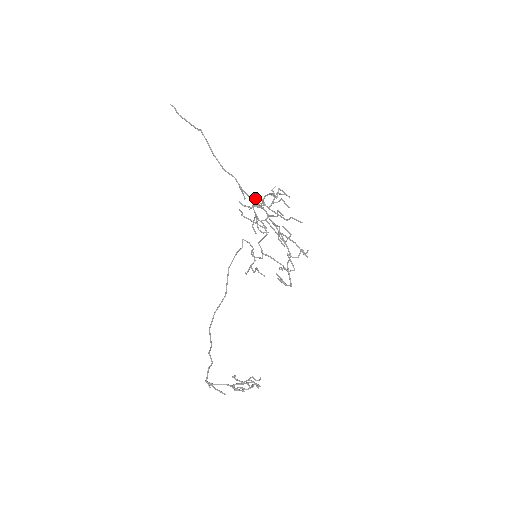
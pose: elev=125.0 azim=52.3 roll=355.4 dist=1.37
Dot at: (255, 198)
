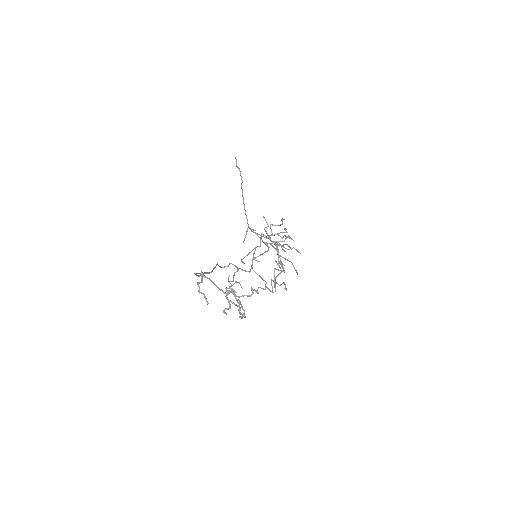
Dot at: (272, 224)
